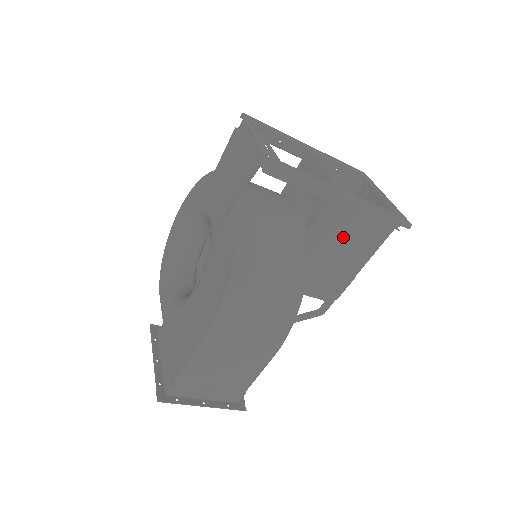
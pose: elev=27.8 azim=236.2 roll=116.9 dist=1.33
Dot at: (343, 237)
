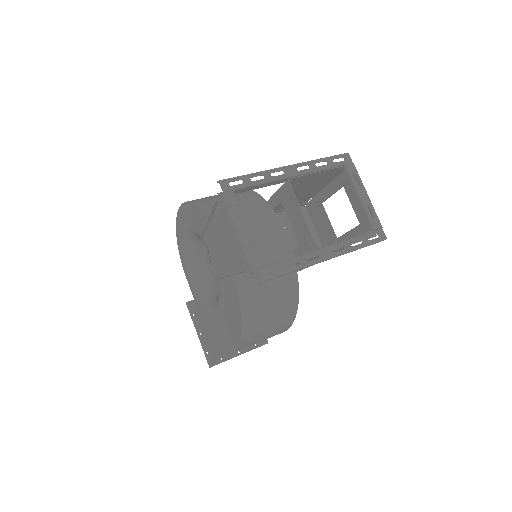
Dot at: occluded
